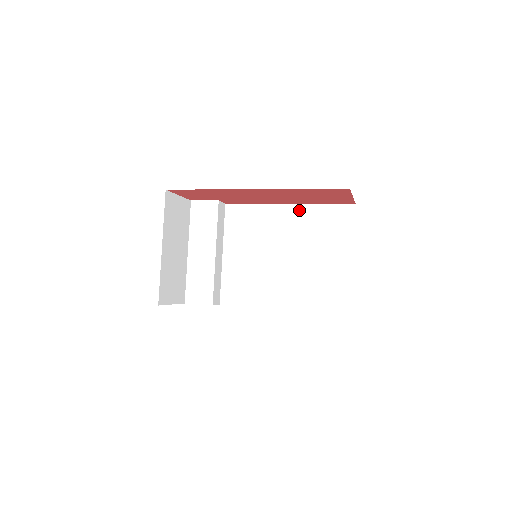
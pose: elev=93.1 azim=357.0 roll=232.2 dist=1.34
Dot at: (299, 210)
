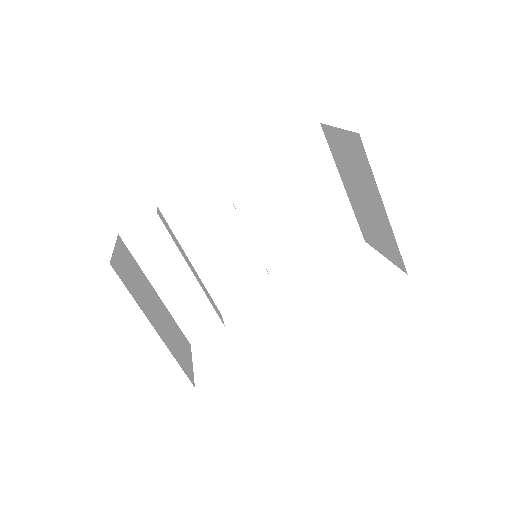
Dot at: (257, 165)
